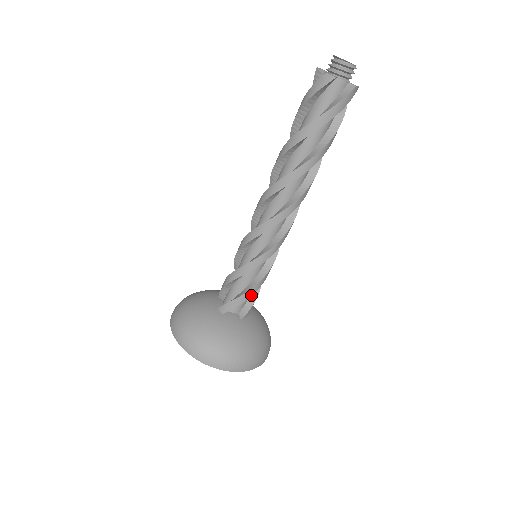
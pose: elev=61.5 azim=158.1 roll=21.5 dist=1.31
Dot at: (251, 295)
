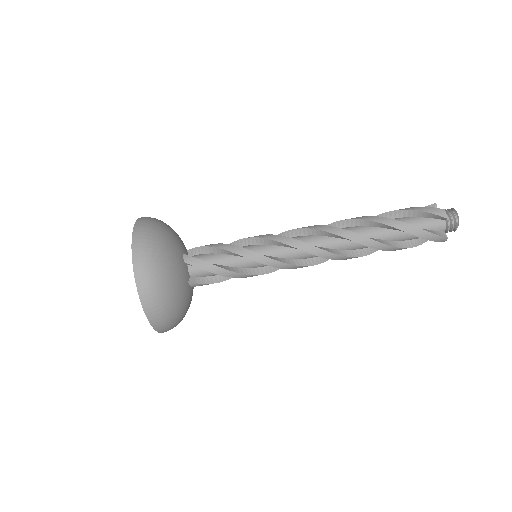
Dot at: (221, 274)
